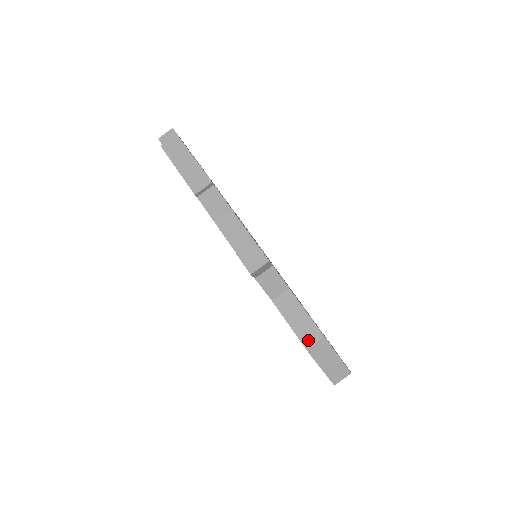
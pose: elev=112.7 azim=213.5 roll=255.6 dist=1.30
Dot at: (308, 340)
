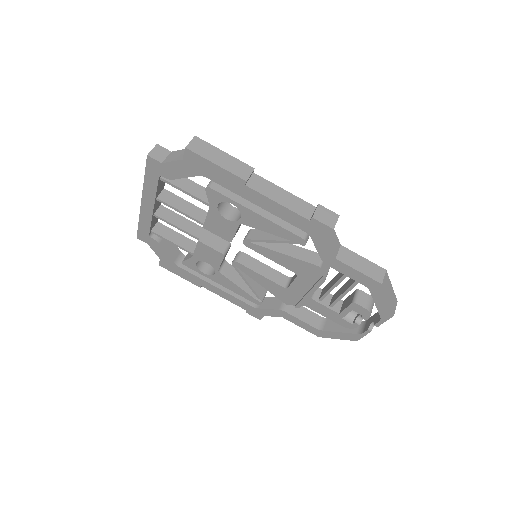
Dot at: (378, 277)
